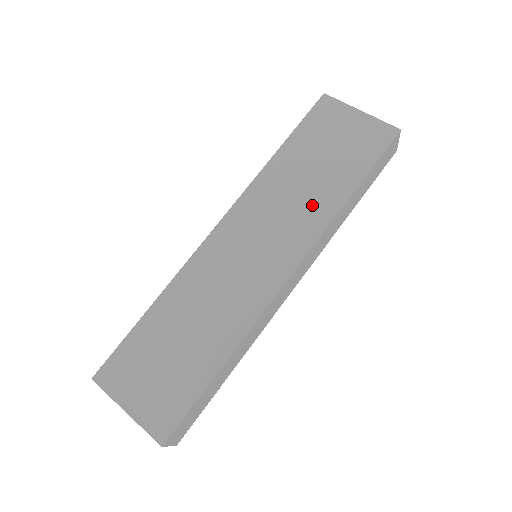
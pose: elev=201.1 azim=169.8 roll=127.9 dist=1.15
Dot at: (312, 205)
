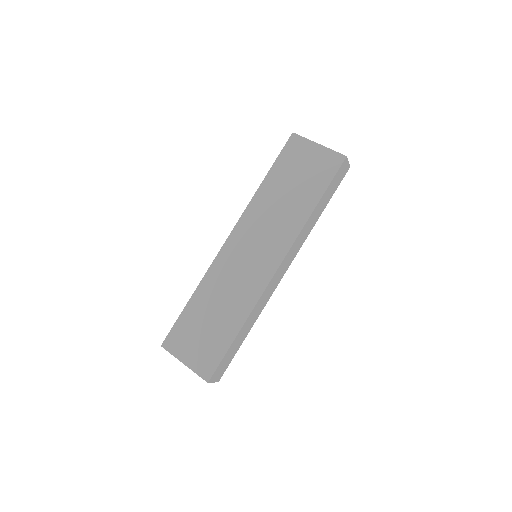
Dot at: (289, 218)
